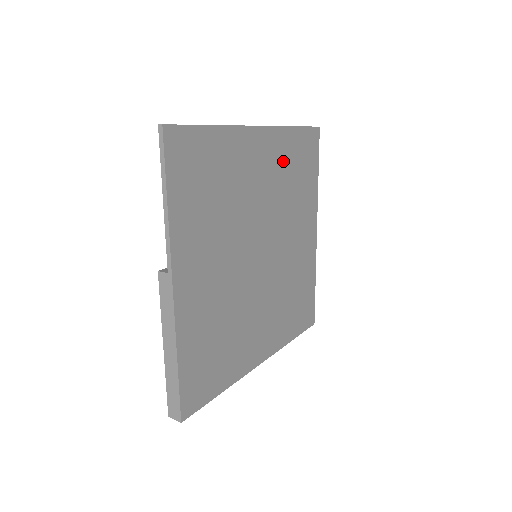
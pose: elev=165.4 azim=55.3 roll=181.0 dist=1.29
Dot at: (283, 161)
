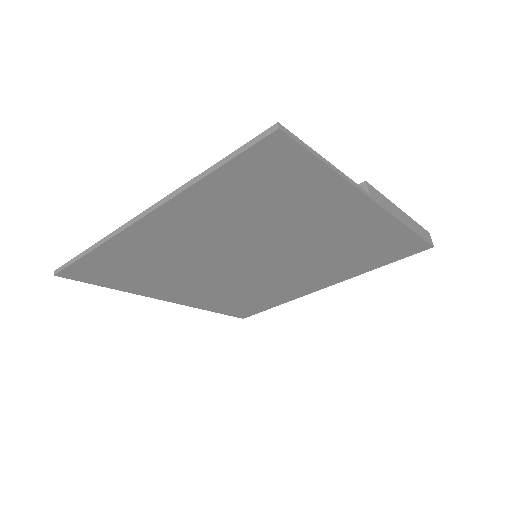
Dot at: (220, 208)
